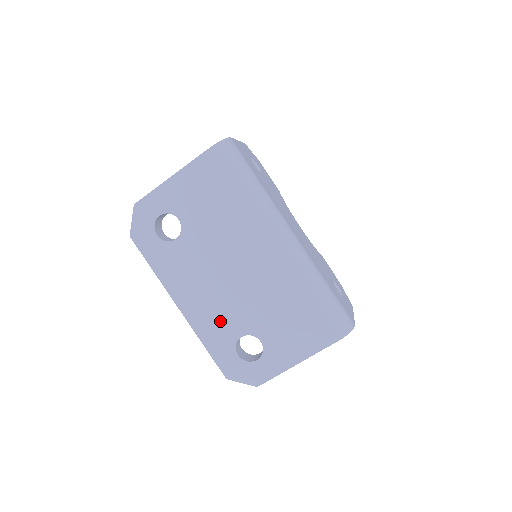
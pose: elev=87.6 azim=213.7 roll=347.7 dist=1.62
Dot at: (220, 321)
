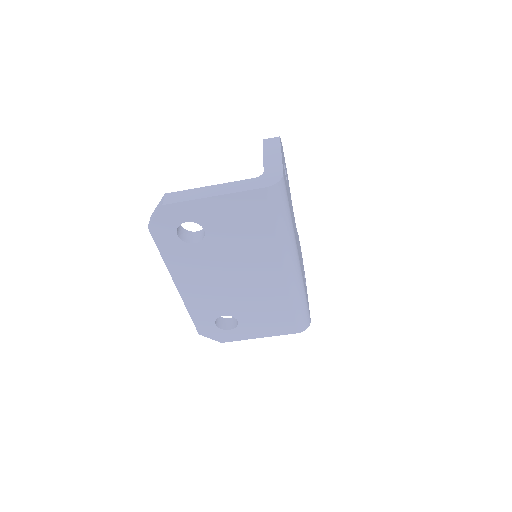
Dot at: (210, 303)
